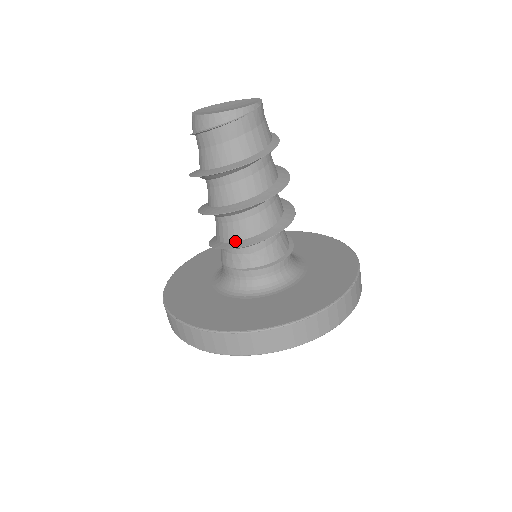
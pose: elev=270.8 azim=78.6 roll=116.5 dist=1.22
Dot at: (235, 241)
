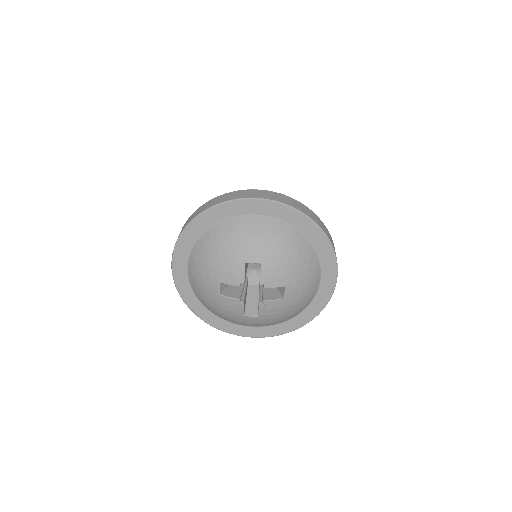
Dot at: occluded
